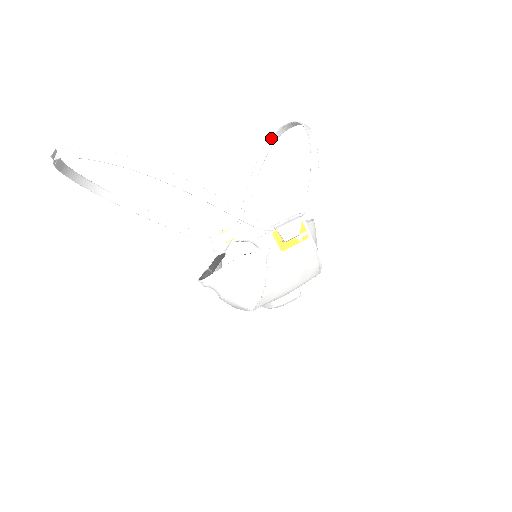
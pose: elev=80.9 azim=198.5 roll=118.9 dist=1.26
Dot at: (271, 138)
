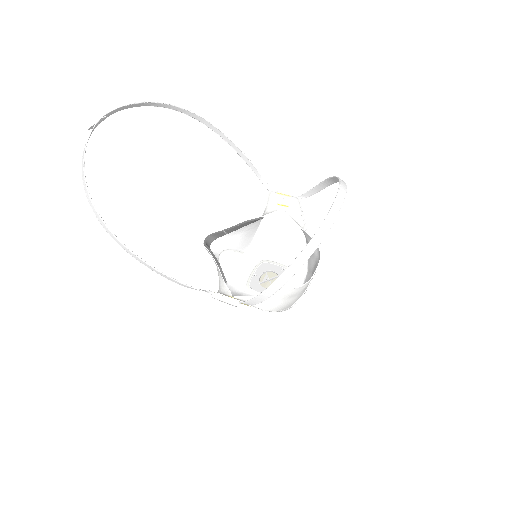
Dot at: (340, 184)
